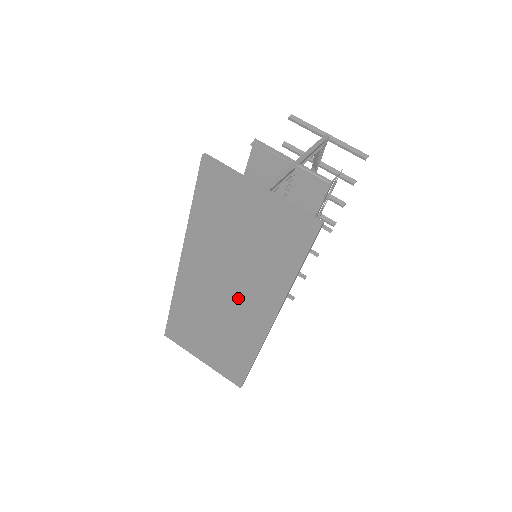
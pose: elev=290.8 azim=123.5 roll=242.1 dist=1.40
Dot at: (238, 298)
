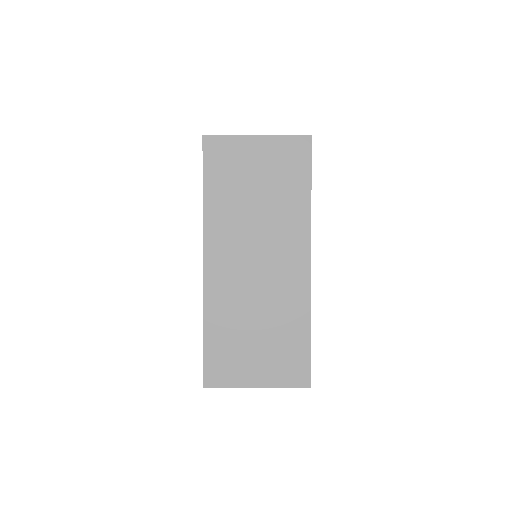
Dot at: (271, 258)
